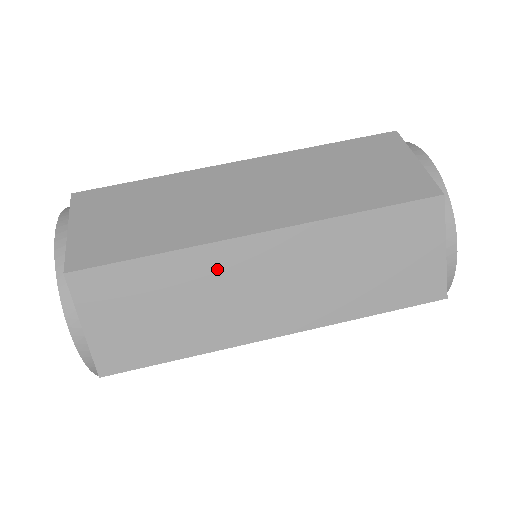
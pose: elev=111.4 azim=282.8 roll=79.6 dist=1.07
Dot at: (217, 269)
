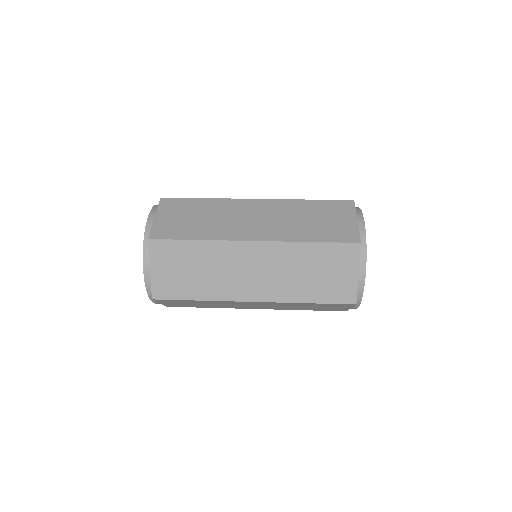
Dot at: (226, 255)
